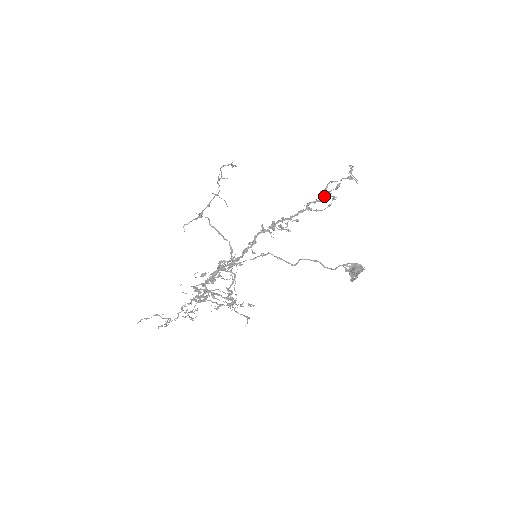
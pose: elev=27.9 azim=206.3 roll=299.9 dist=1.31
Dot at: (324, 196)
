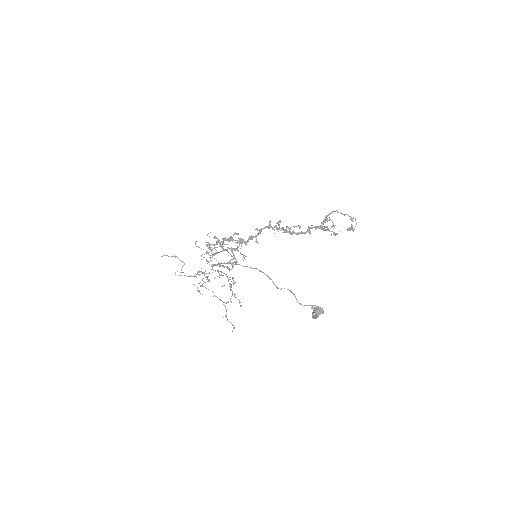
Dot at: occluded
